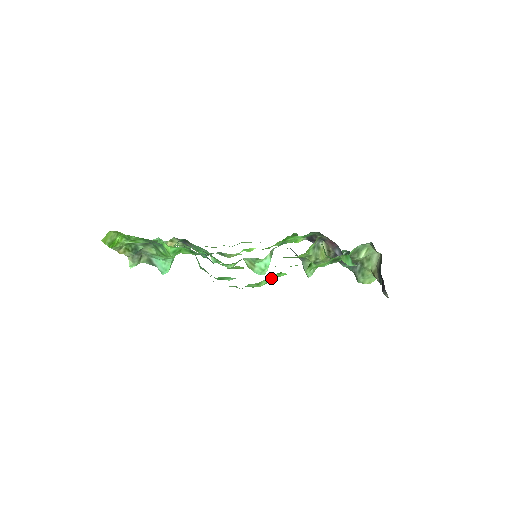
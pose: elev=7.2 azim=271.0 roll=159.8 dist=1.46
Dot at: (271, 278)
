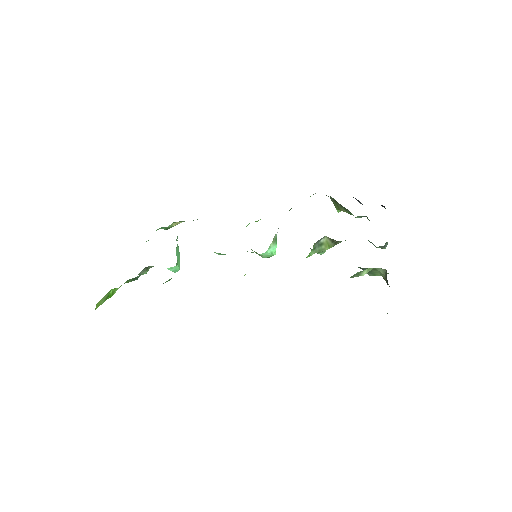
Dot at: occluded
